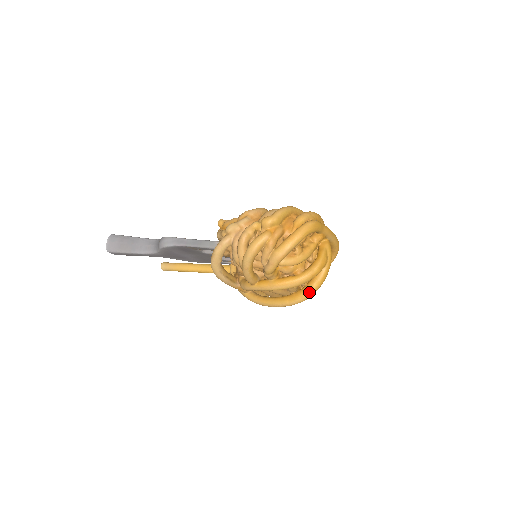
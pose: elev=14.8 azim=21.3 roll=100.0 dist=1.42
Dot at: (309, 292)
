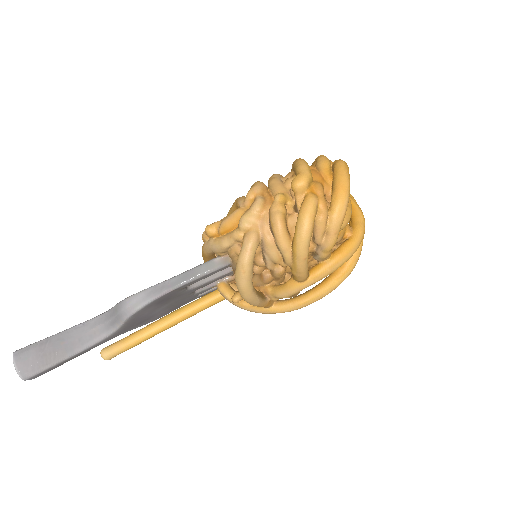
Dot at: (357, 255)
